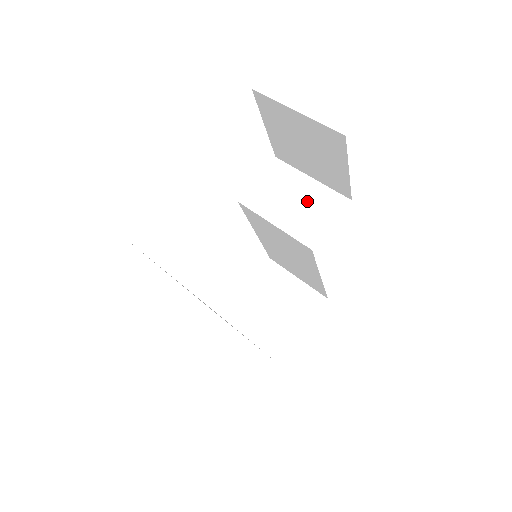
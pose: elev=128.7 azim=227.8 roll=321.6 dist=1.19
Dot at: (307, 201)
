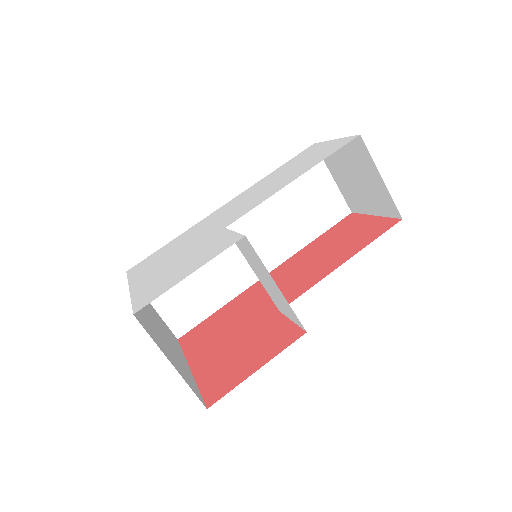
Dot at: (274, 291)
